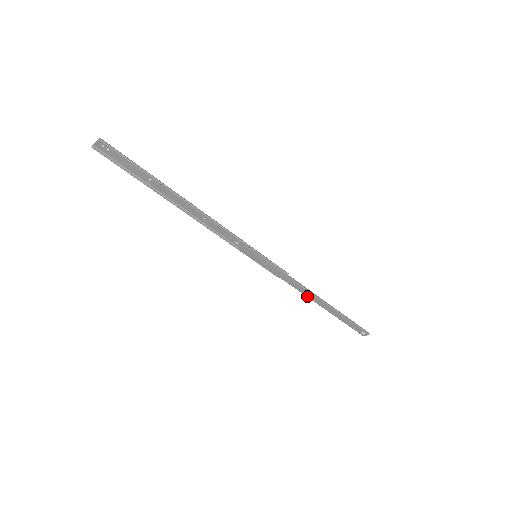
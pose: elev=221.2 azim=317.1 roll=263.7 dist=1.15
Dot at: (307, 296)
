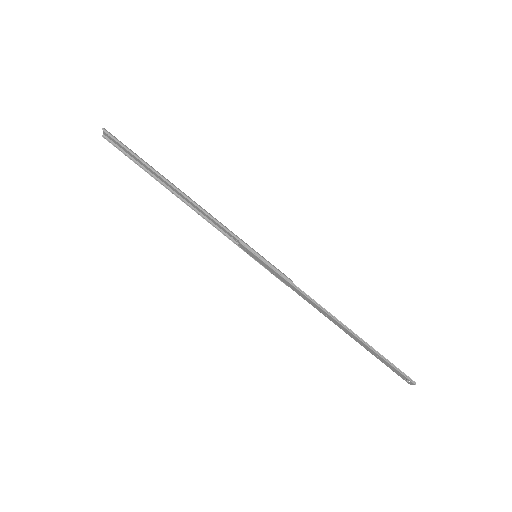
Dot at: (323, 314)
